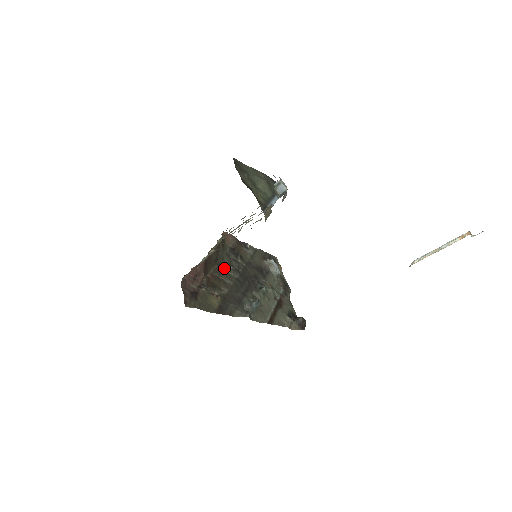
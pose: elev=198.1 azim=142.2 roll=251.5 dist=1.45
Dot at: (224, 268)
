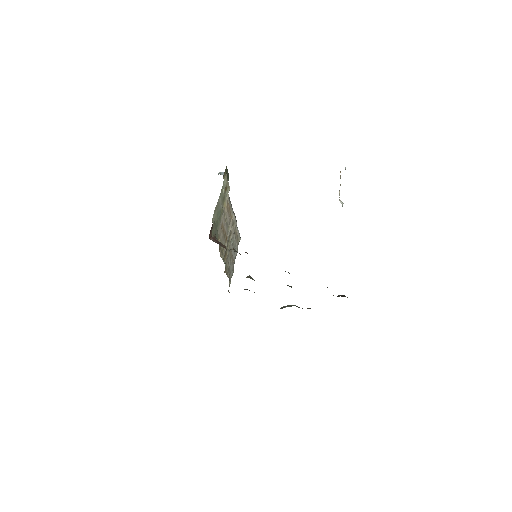
Dot at: occluded
